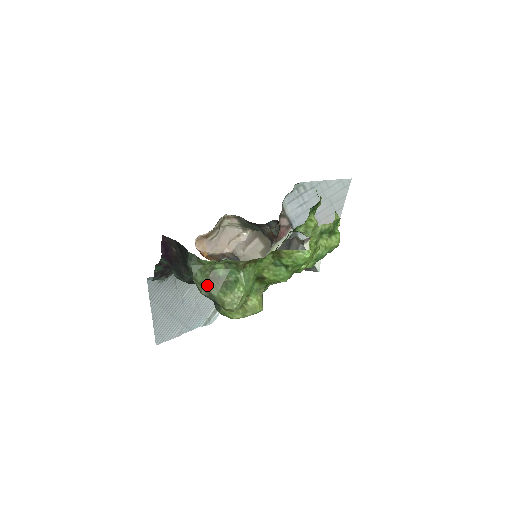
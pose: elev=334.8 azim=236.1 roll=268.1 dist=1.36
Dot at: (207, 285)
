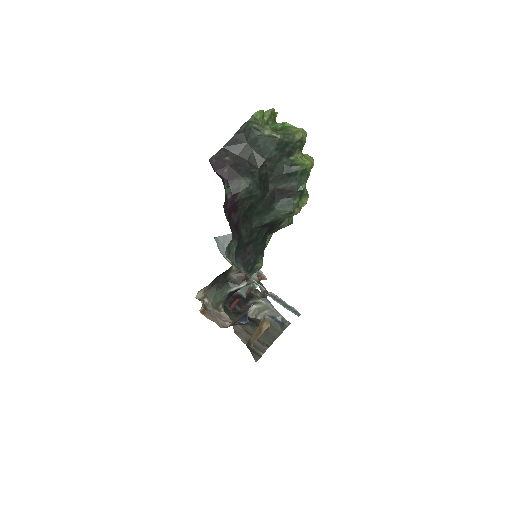
Dot at: (275, 131)
